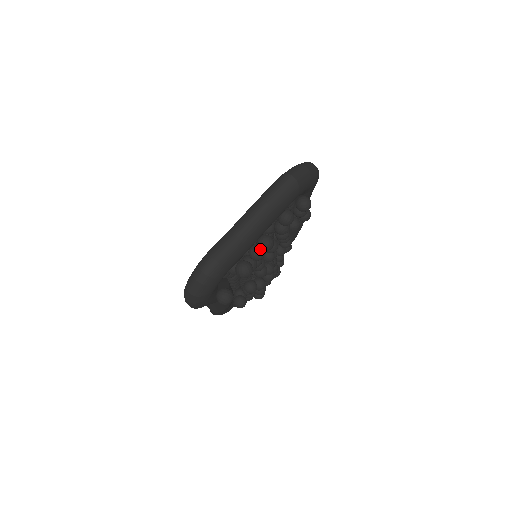
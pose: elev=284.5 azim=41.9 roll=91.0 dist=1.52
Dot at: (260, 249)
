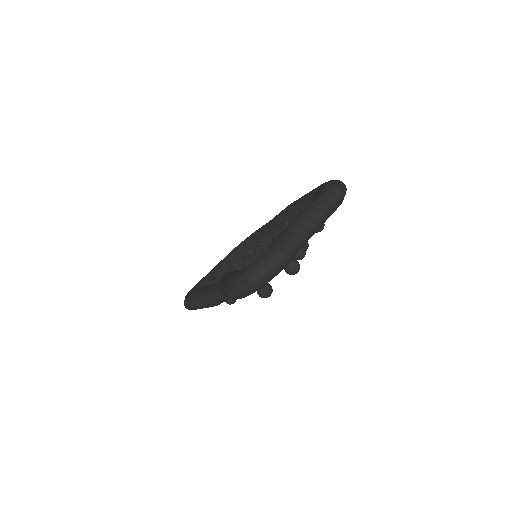
Dot at: (304, 250)
